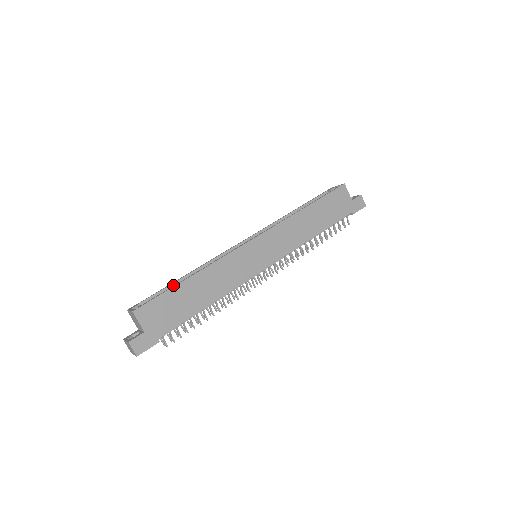
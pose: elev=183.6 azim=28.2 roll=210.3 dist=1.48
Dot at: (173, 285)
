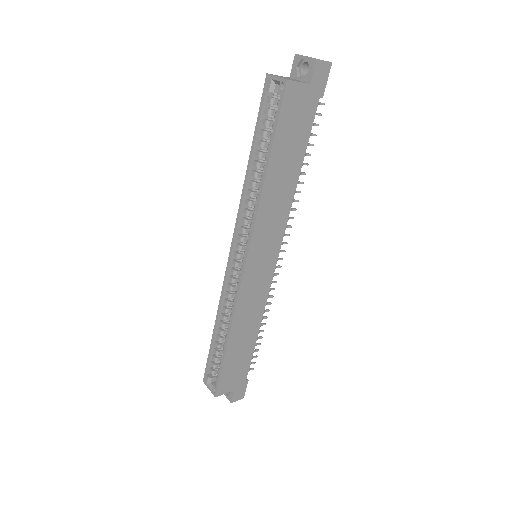
Dot at: (214, 342)
